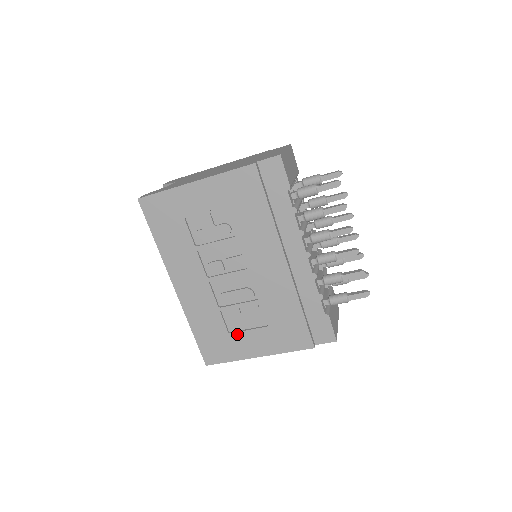
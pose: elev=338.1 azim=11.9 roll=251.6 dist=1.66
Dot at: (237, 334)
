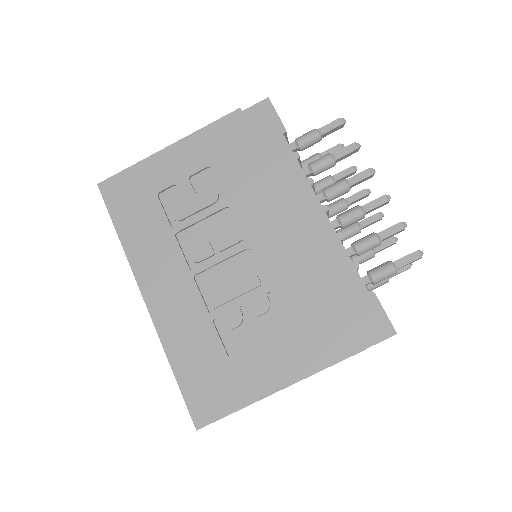
Dot at: (242, 355)
